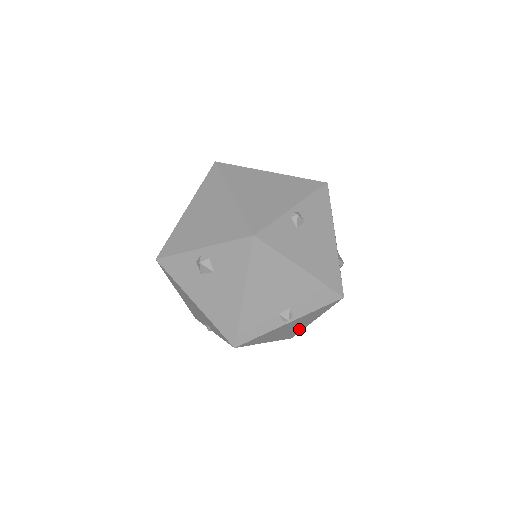
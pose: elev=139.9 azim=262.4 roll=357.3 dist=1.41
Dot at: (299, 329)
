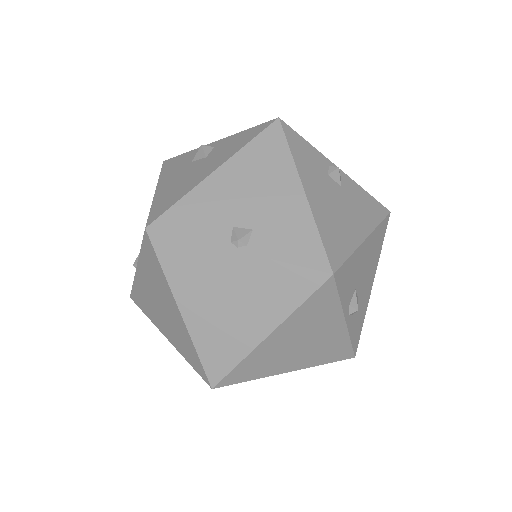
Dot at: (235, 347)
